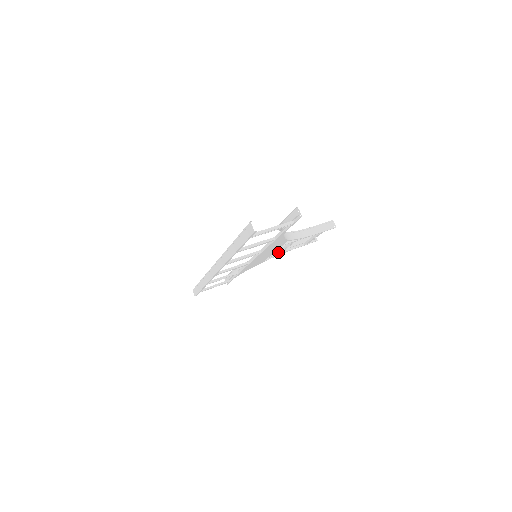
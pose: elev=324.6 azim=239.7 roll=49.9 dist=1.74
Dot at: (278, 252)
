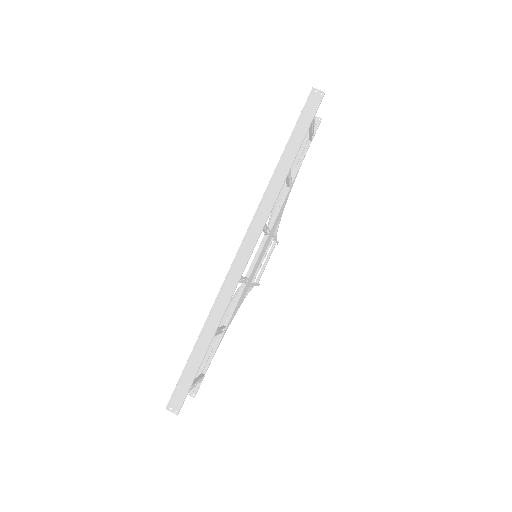
Dot at: occluded
